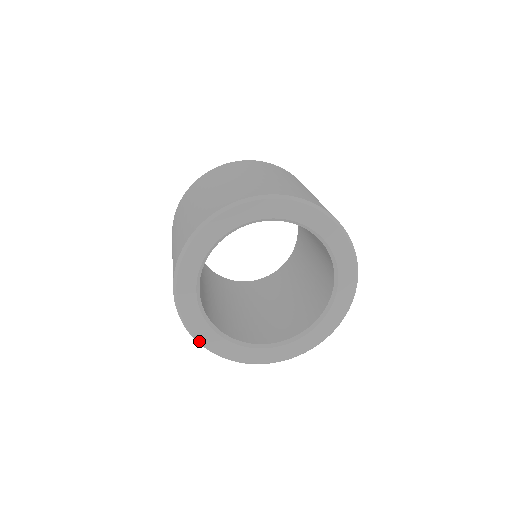
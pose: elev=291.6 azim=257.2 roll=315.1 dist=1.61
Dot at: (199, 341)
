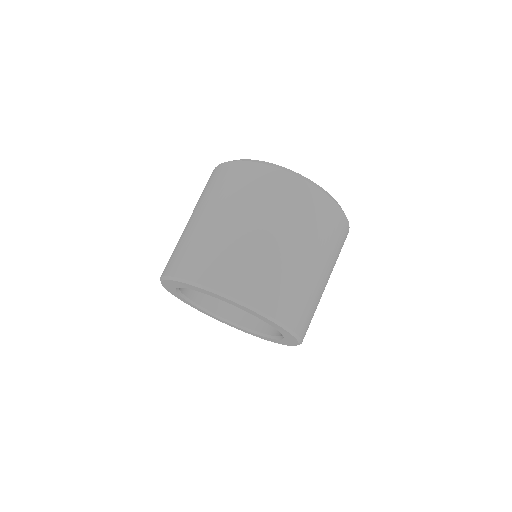
Dot at: (164, 287)
